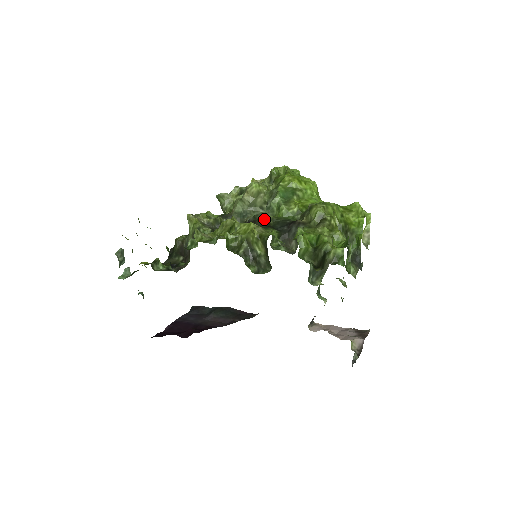
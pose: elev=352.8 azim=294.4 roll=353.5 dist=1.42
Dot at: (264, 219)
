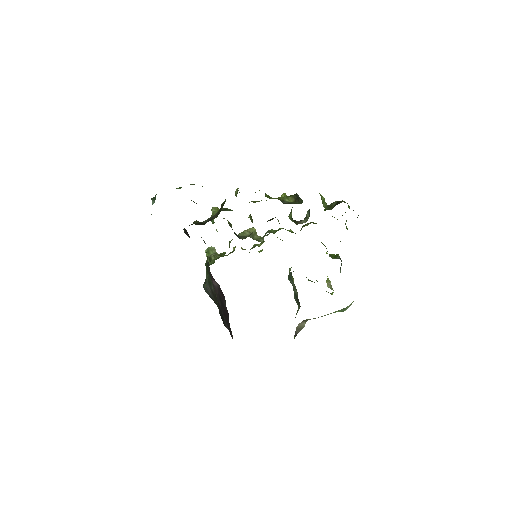
Dot at: occluded
